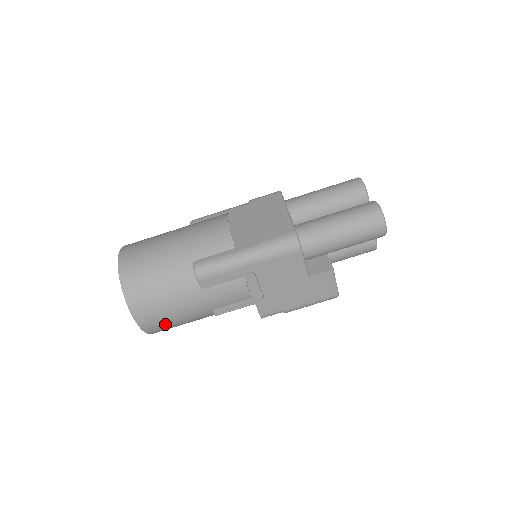
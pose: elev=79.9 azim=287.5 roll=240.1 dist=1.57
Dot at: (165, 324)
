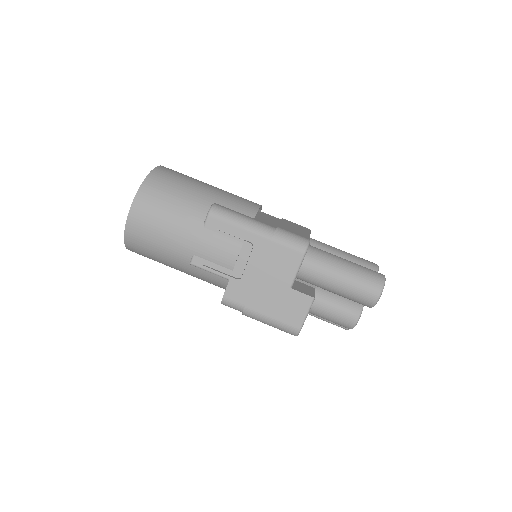
Dot at: (147, 236)
